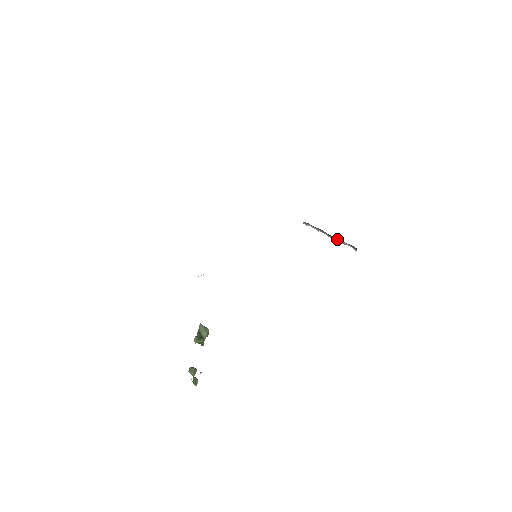
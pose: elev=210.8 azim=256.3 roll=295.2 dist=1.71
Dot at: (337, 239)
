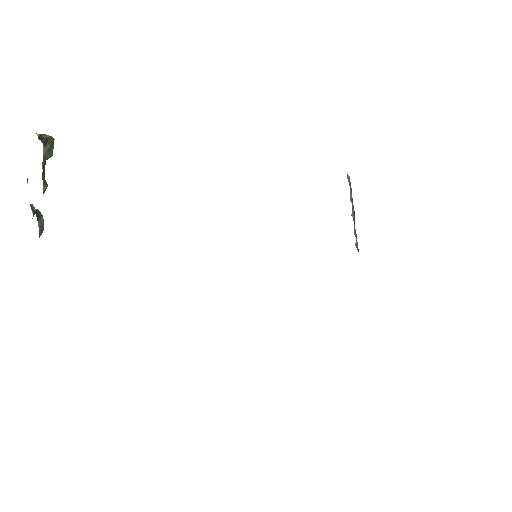
Dot at: (355, 230)
